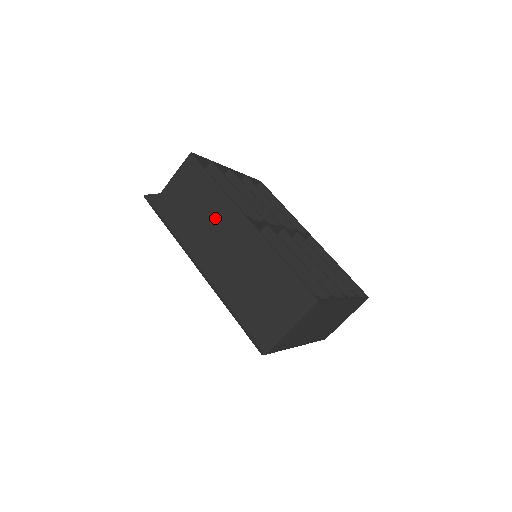
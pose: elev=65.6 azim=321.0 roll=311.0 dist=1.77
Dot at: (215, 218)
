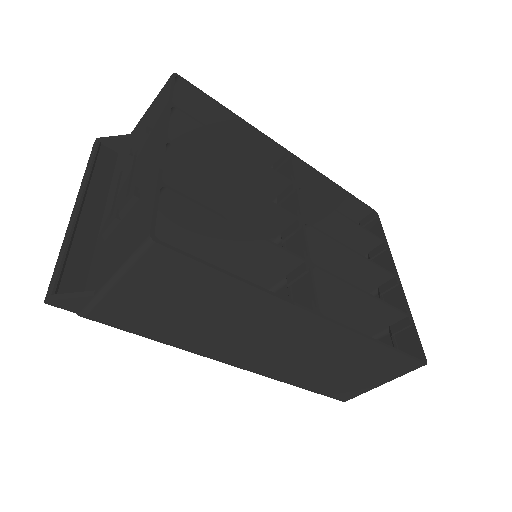
Dot at: (250, 321)
